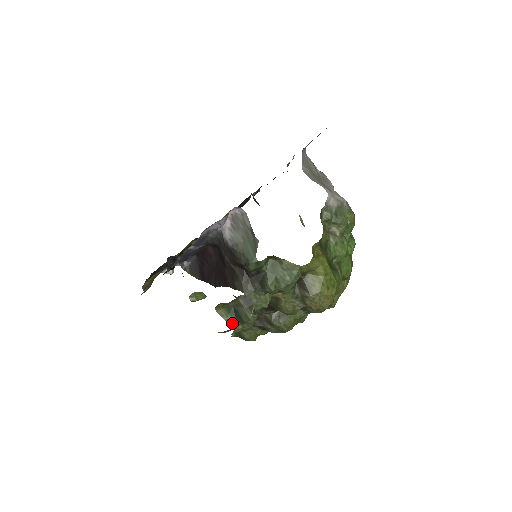
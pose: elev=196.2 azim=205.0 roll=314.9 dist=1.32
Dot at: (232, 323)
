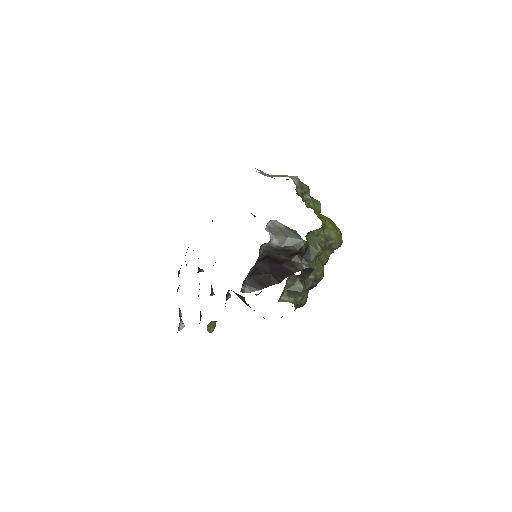
Dot at: (294, 300)
